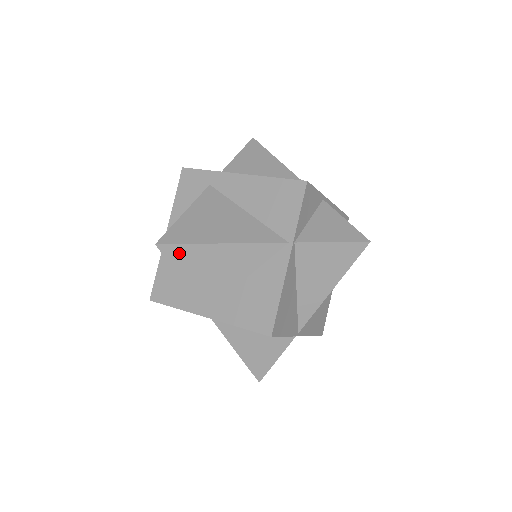
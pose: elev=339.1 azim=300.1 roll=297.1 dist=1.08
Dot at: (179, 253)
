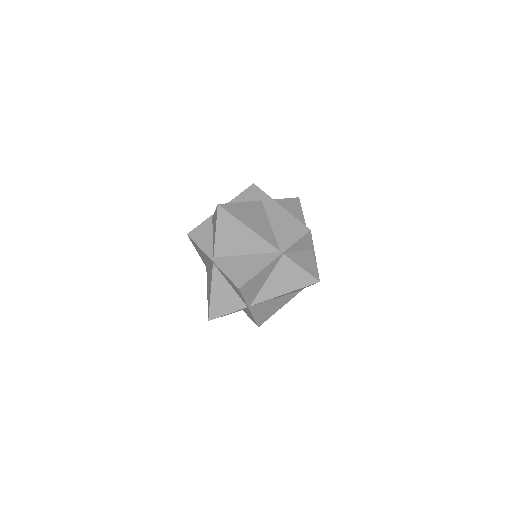
Dot at: (225, 217)
